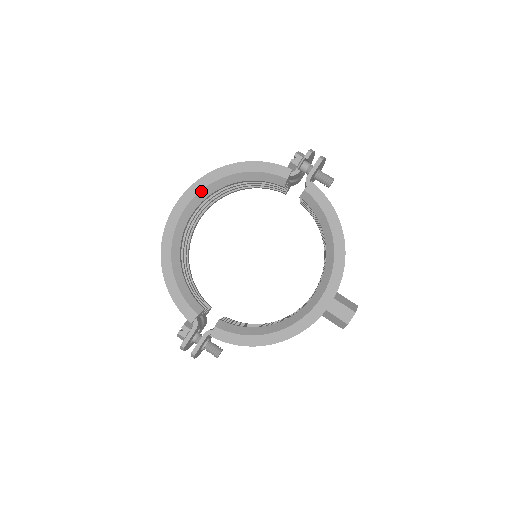
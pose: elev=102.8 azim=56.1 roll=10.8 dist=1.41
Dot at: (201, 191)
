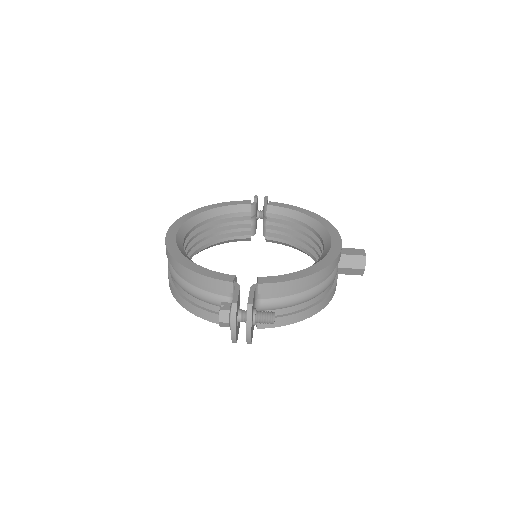
Dot at: (186, 221)
